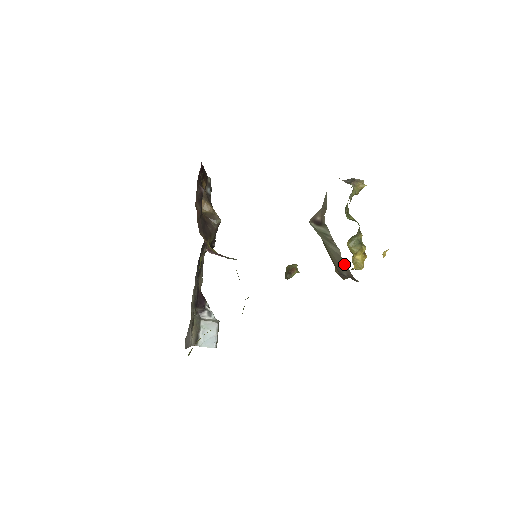
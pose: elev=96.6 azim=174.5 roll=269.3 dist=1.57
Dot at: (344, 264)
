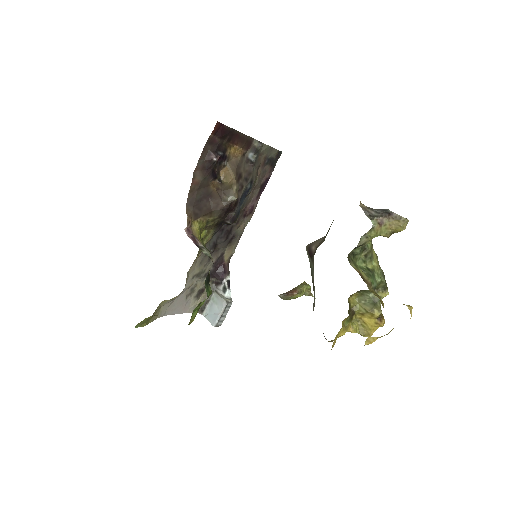
Dot at: occluded
